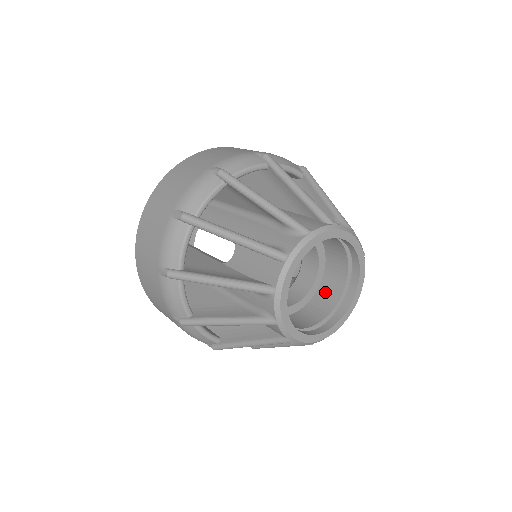
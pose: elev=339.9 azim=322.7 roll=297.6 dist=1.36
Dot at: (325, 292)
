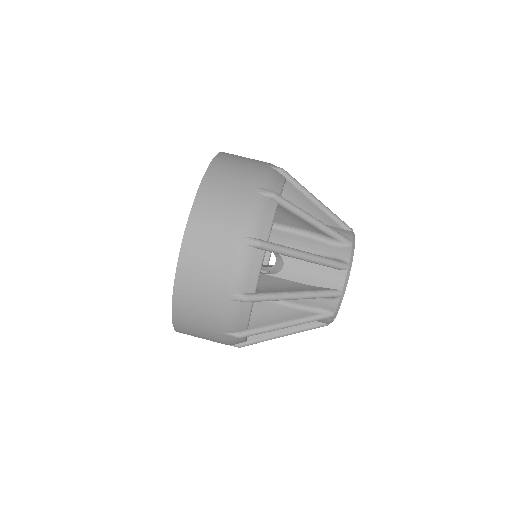
Dot at: occluded
